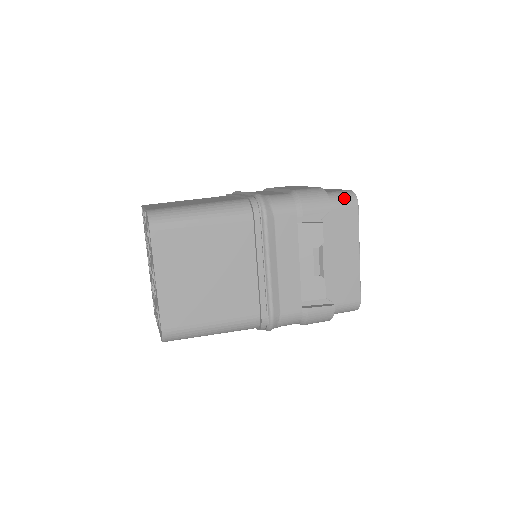
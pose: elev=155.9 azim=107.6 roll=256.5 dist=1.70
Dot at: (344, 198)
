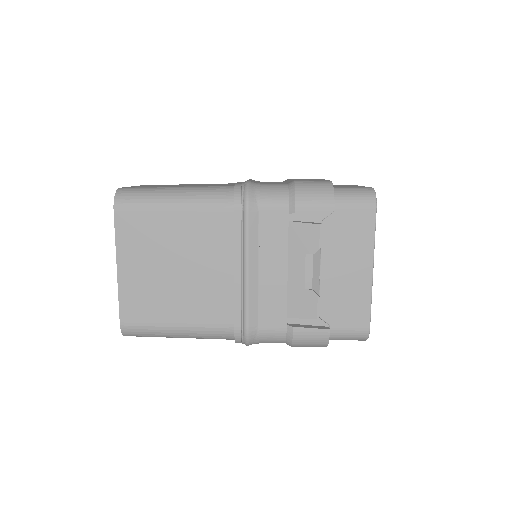
Dot at: (358, 196)
